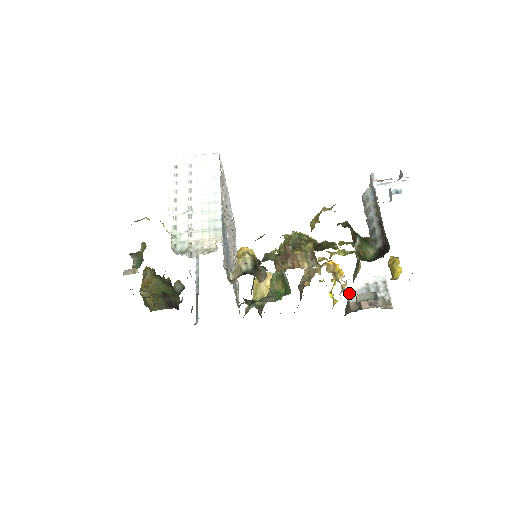
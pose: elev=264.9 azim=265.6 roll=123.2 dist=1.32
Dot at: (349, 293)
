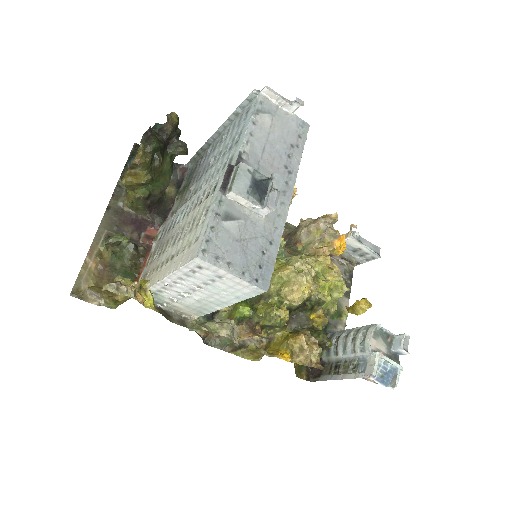
Dot at: occluded
